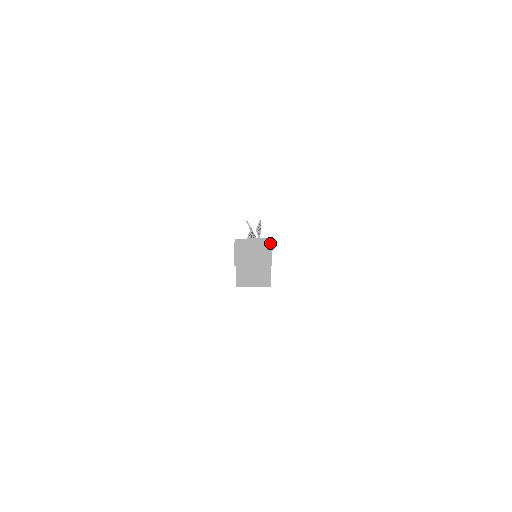
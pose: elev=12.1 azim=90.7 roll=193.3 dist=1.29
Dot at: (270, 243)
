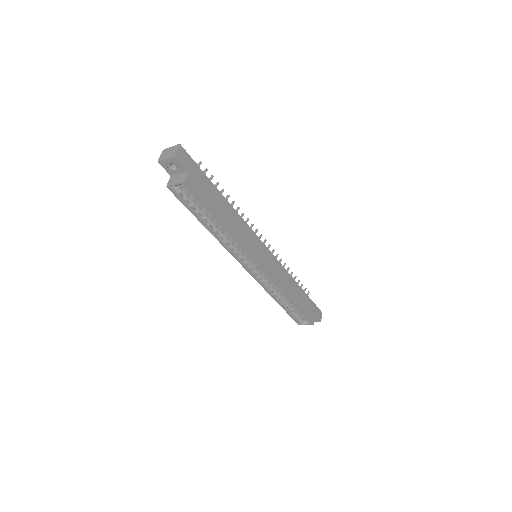
Dot at: (179, 146)
